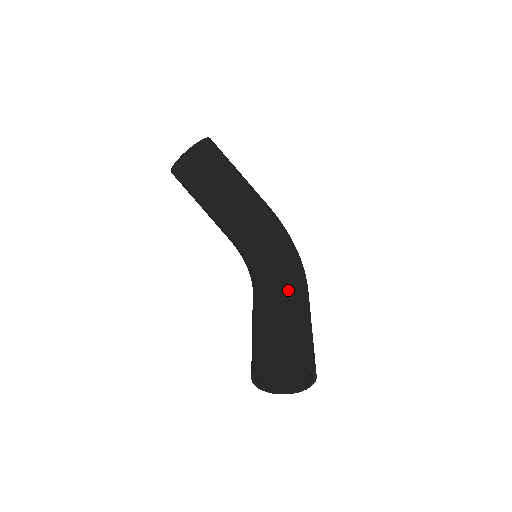
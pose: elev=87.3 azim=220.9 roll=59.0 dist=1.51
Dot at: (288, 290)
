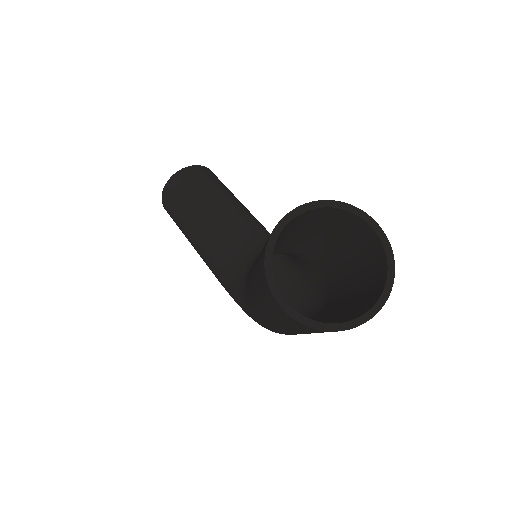
Dot at: occluded
